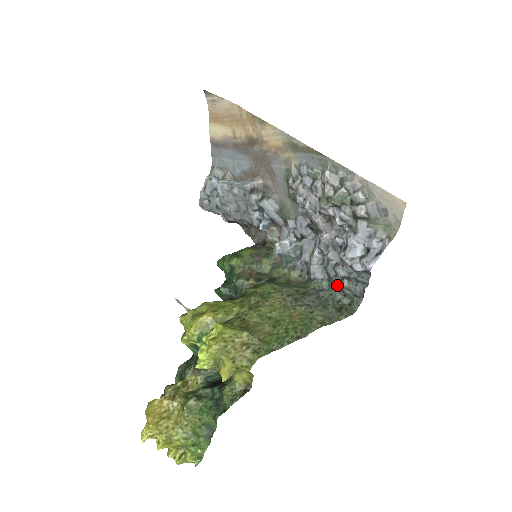
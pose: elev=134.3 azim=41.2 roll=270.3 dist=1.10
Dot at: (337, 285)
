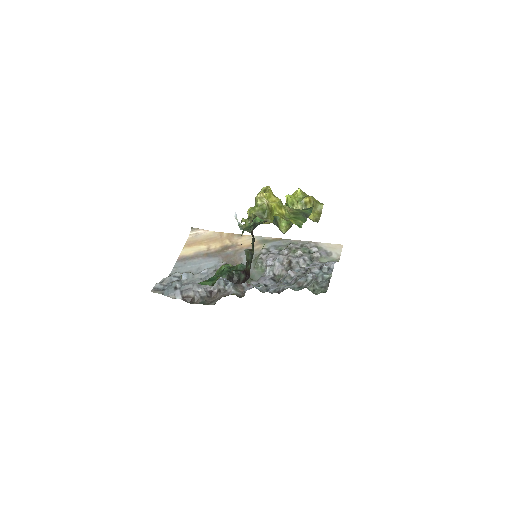
Dot at: (308, 285)
